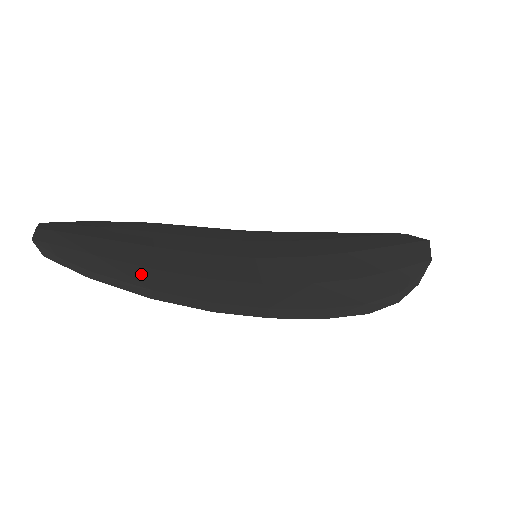
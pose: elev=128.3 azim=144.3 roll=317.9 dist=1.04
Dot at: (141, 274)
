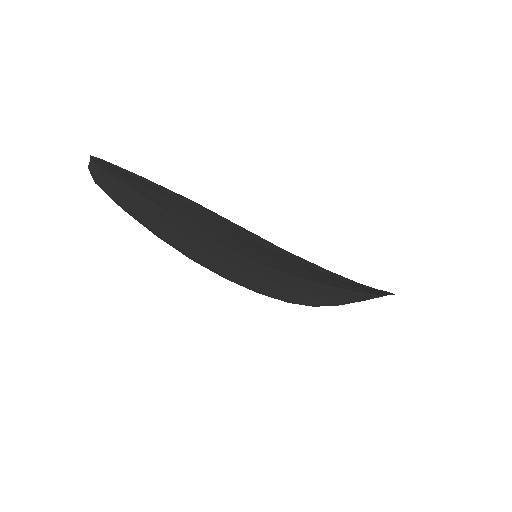
Dot at: occluded
